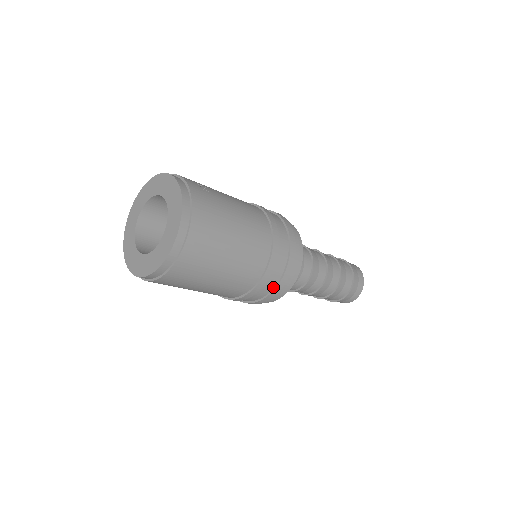
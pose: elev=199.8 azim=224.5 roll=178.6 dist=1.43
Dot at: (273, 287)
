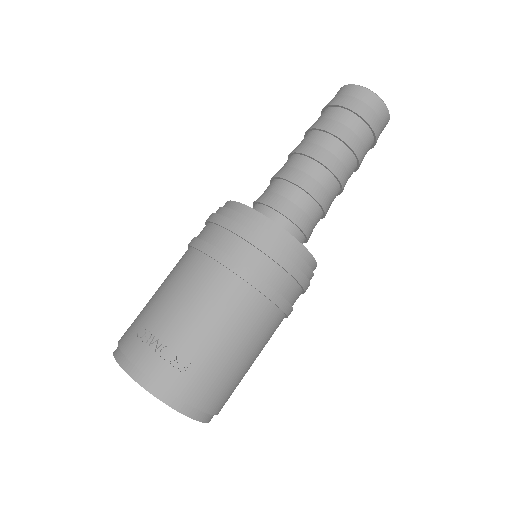
Dot at: occluded
